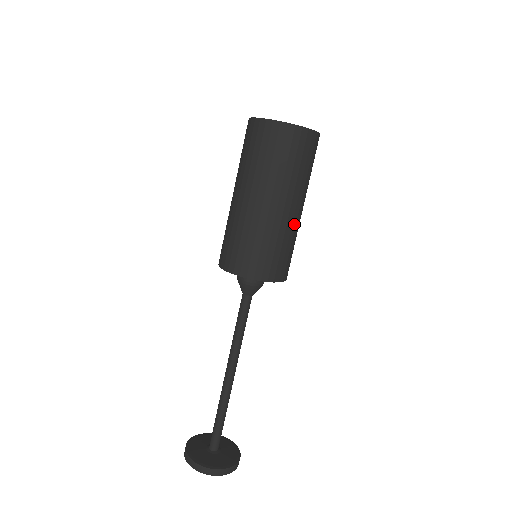
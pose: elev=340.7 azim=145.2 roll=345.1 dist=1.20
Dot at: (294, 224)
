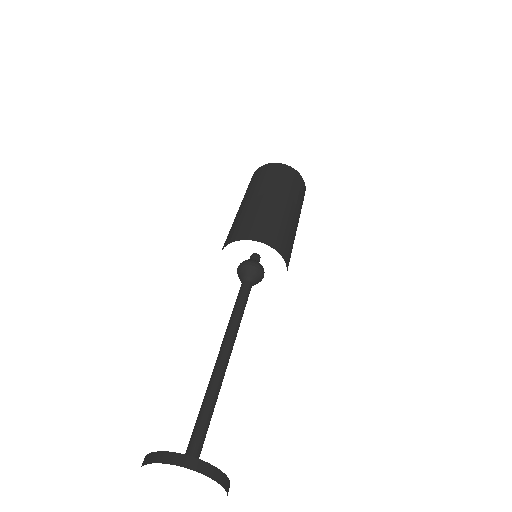
Dot at: occluded
